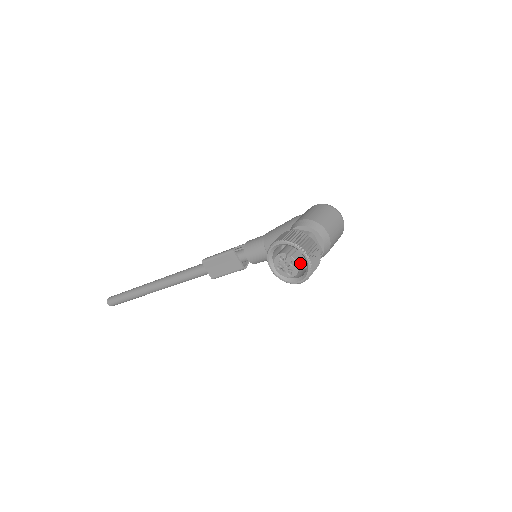
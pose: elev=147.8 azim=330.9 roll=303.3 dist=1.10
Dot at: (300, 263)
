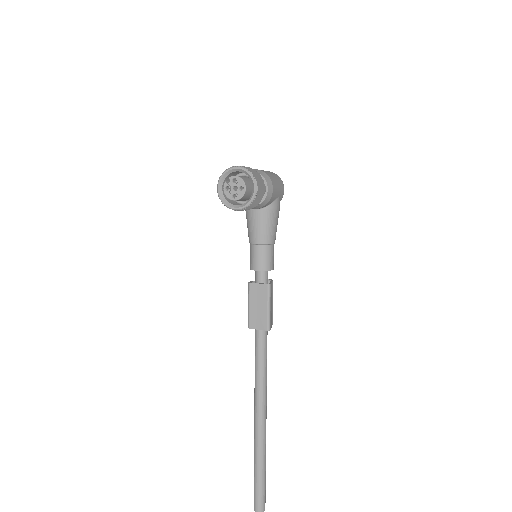
Dot at: (239, 177)
